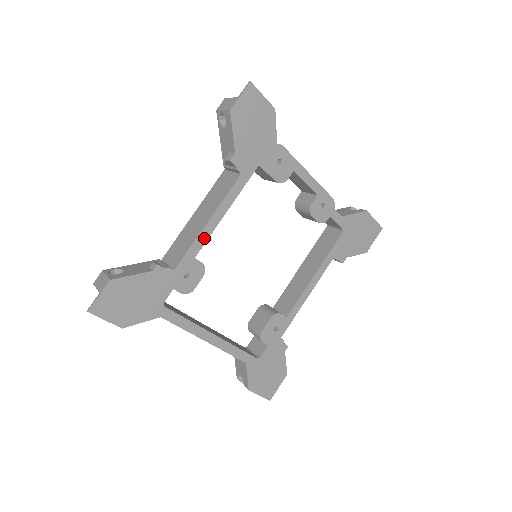
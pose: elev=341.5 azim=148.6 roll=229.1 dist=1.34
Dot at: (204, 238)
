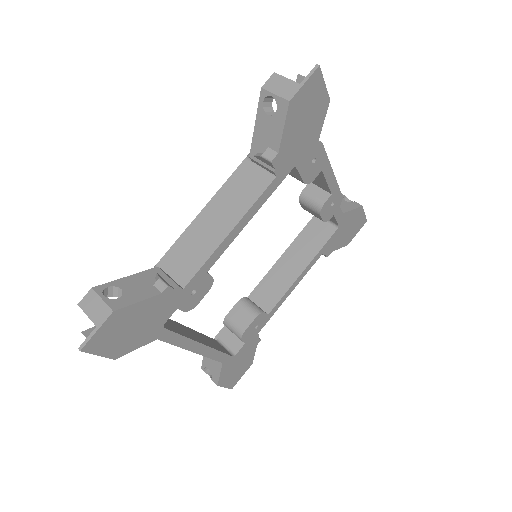
Dot at: (221, 250)
